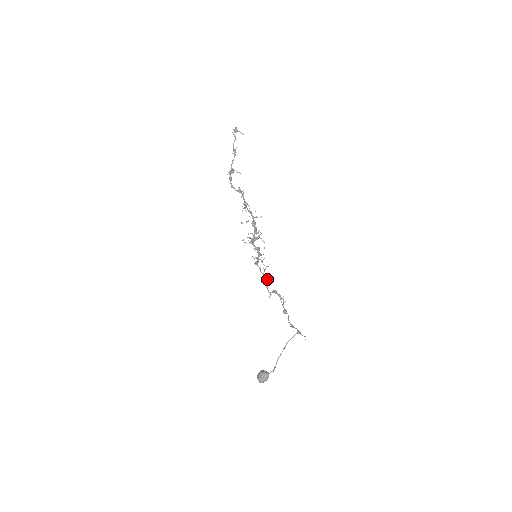
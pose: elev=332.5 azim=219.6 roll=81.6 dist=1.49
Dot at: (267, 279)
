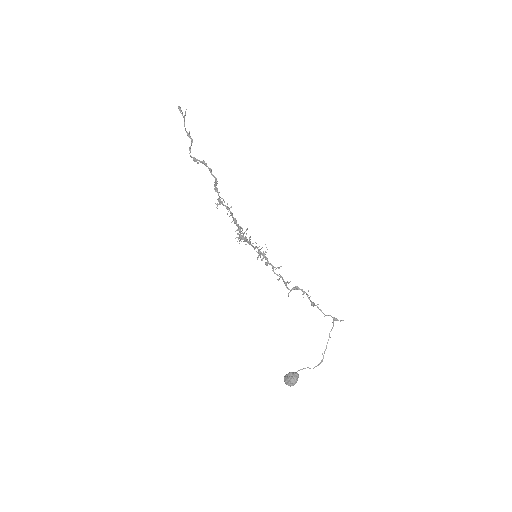
Dot at: (281, 277)
